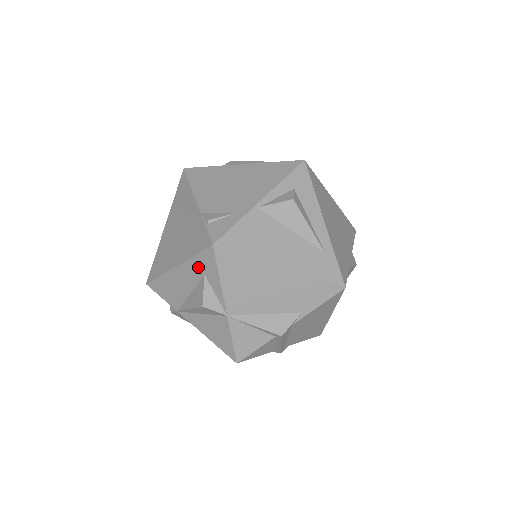
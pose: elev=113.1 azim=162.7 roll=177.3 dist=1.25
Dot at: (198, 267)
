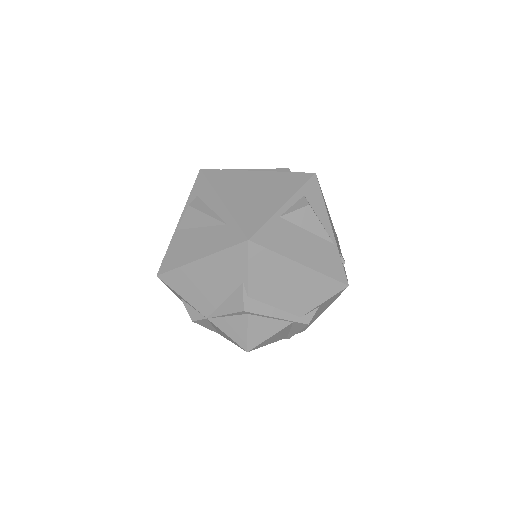
Dot at: (177, 295)
